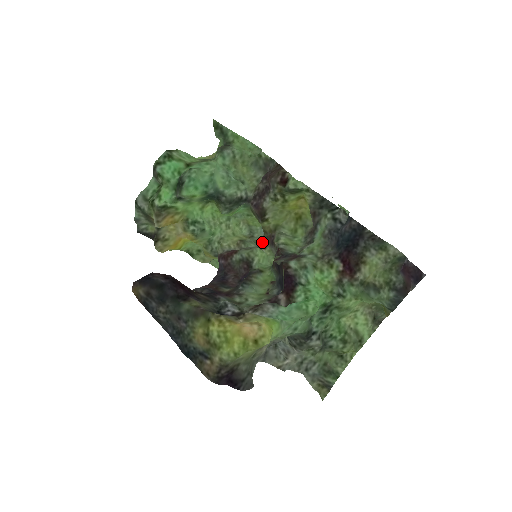
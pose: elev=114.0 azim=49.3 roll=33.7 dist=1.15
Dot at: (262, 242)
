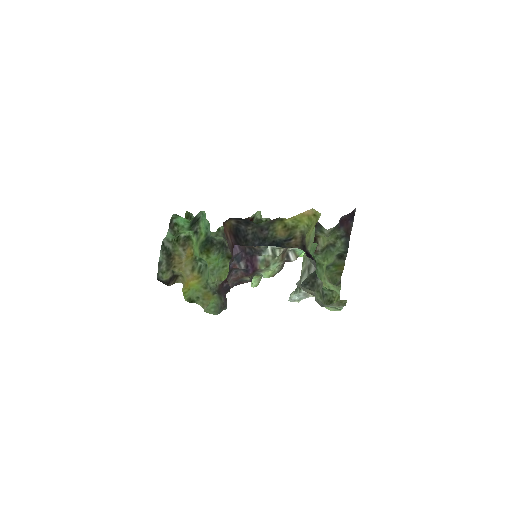
Dot at: occluded
